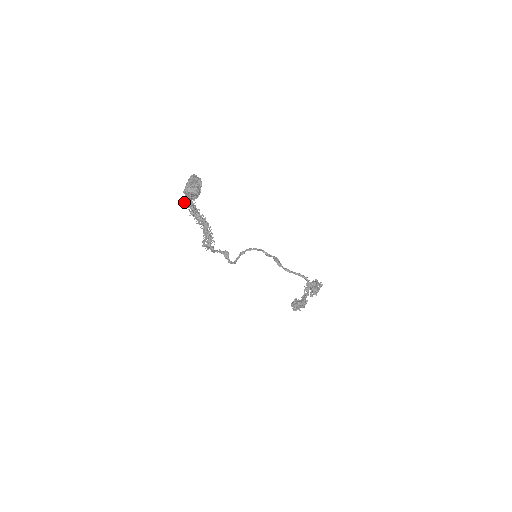
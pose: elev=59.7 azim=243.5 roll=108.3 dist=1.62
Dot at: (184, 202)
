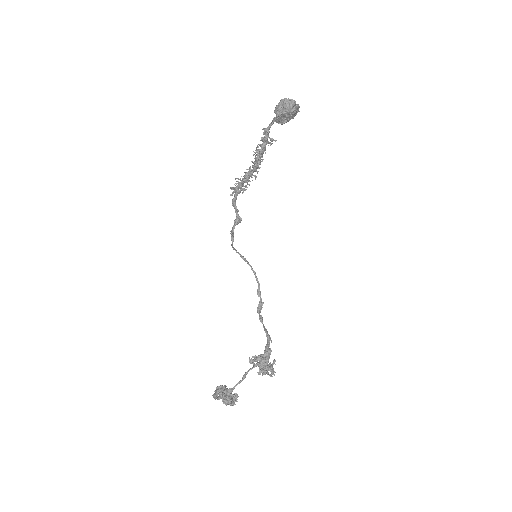
Dot at: occluded
